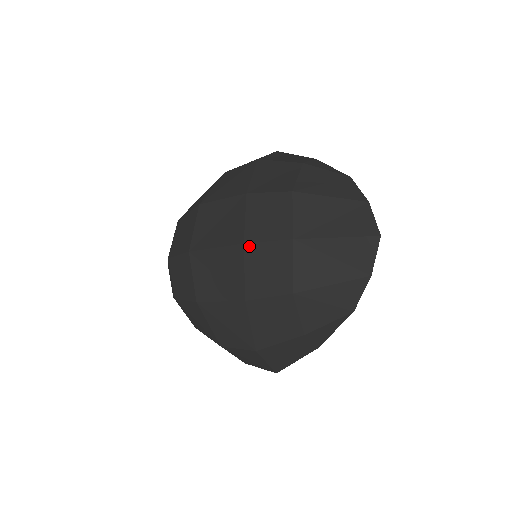
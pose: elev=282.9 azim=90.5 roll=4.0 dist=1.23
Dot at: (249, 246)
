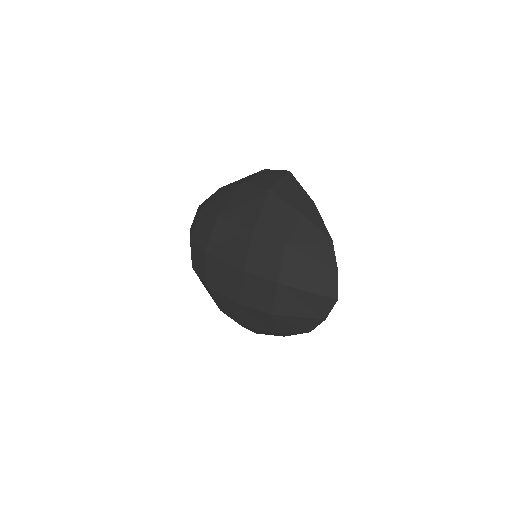
Dot at: (248, 274)
